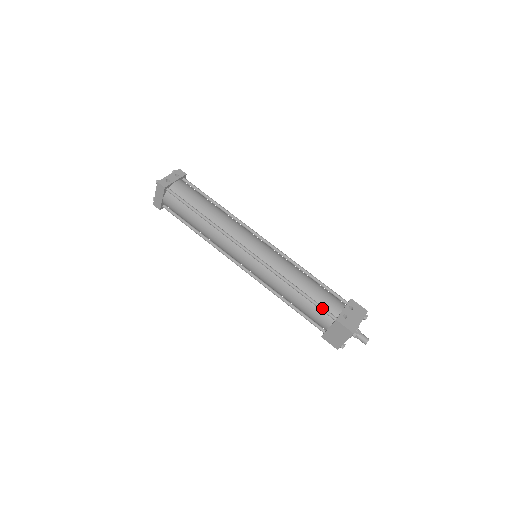
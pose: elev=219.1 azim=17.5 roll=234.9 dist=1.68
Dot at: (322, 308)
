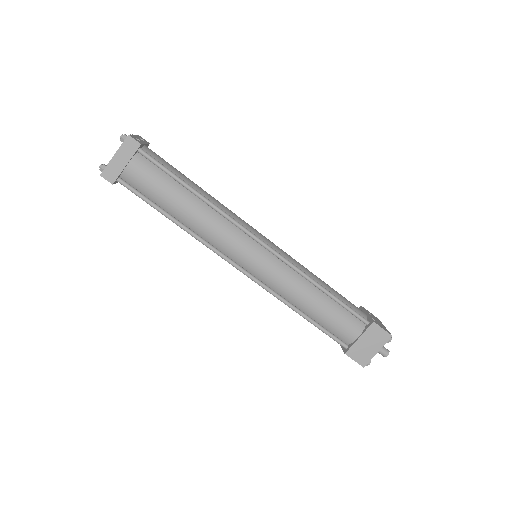
Dot at: occluded
